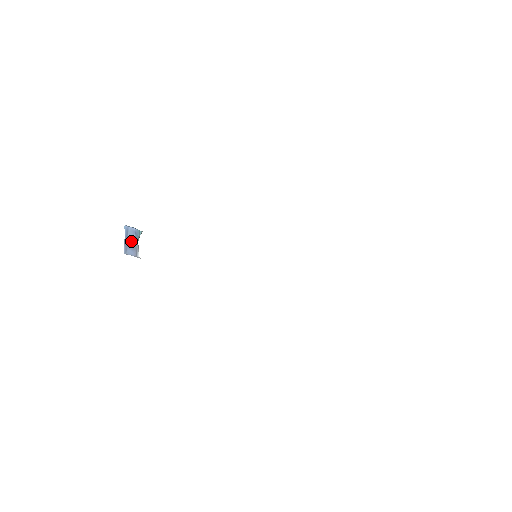
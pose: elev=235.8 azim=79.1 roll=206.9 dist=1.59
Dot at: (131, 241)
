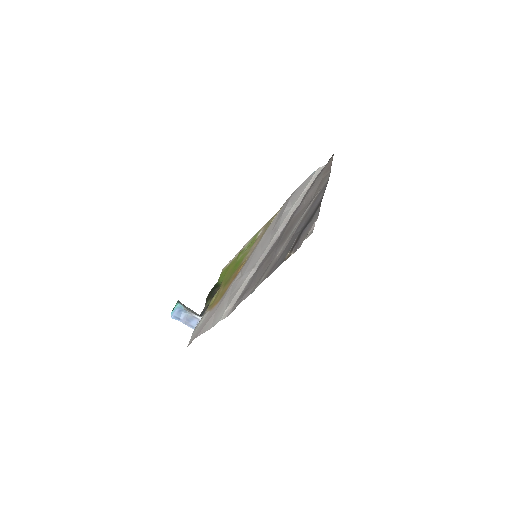
Dot at: (185, 318)
